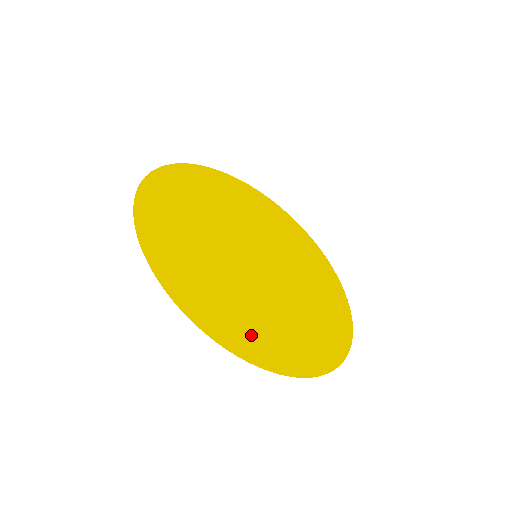
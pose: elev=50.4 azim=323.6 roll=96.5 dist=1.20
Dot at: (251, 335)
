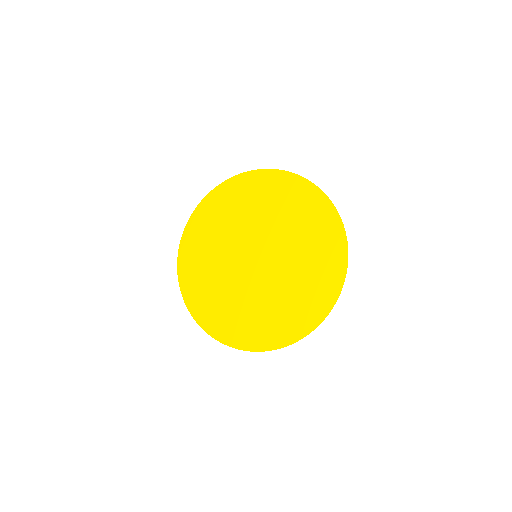
Dot at: (258, 331)
